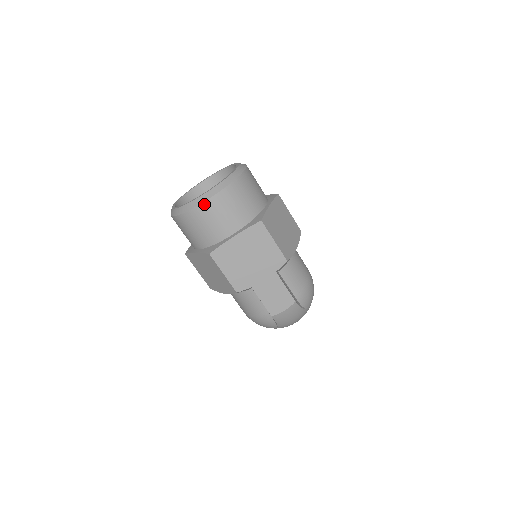
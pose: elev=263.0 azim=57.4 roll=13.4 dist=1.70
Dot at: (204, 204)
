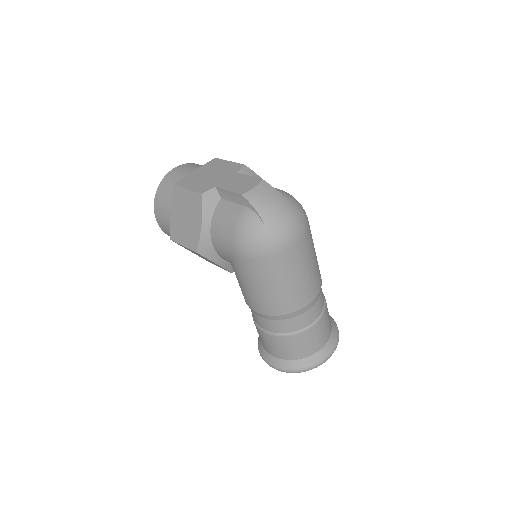
Dot at: (170, 172)
